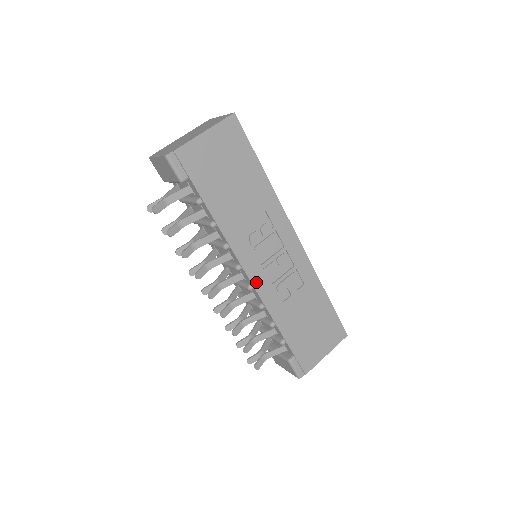
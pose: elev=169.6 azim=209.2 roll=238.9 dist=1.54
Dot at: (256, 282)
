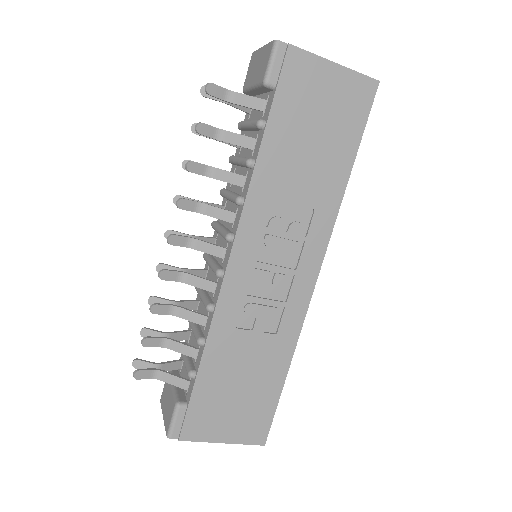
Dot at: (232, 273)
